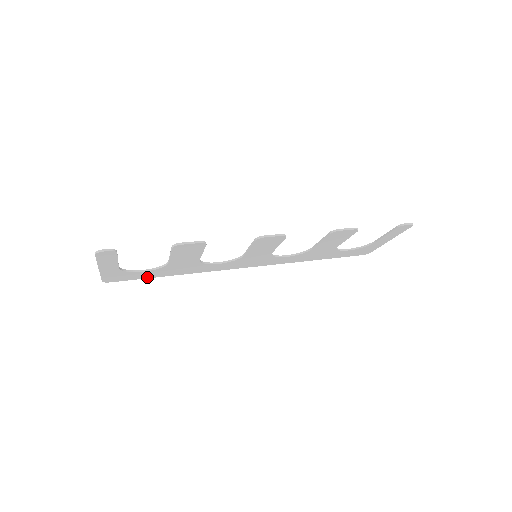
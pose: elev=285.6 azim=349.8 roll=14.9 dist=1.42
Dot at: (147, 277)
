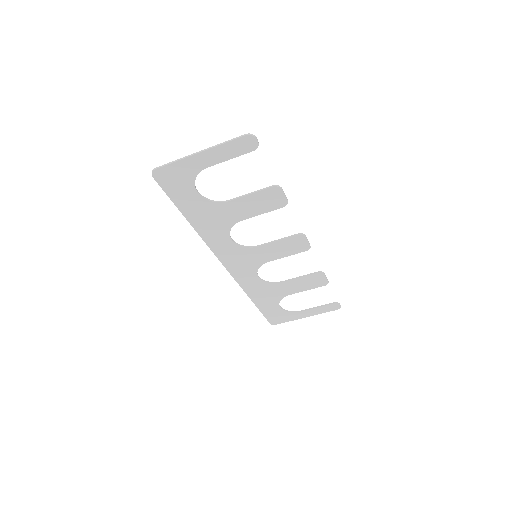
Dot at: (178, 203)
